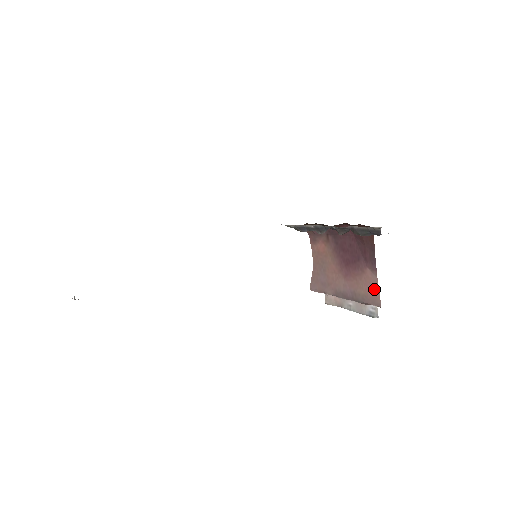
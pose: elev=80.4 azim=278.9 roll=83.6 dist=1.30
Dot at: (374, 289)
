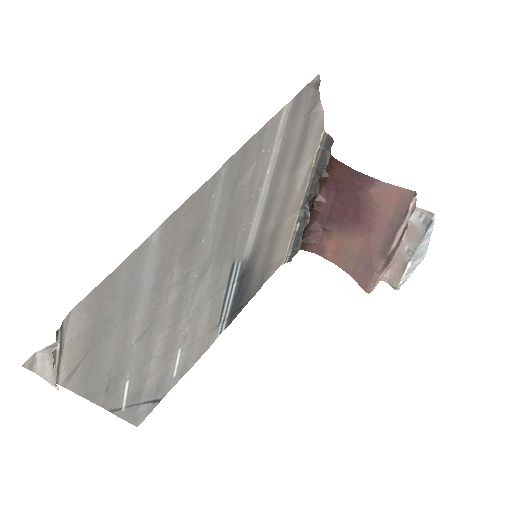
Dot at: (393, 192)
